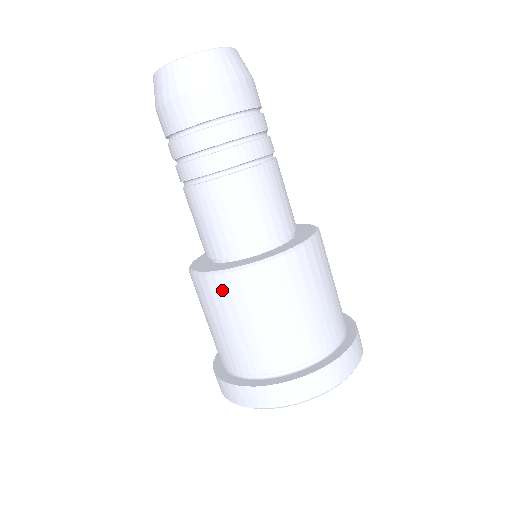
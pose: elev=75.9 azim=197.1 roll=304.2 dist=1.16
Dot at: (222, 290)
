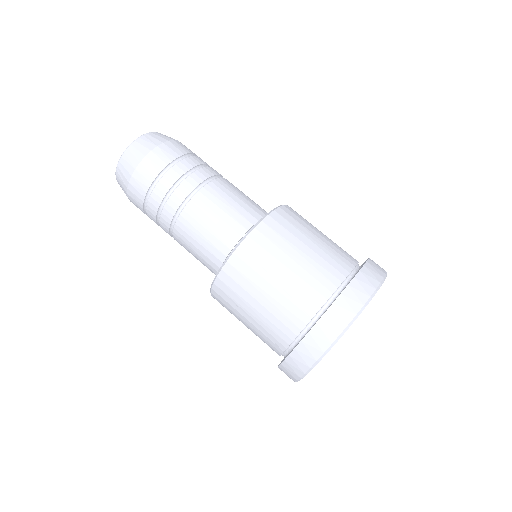
Dot at: (260, 243)
